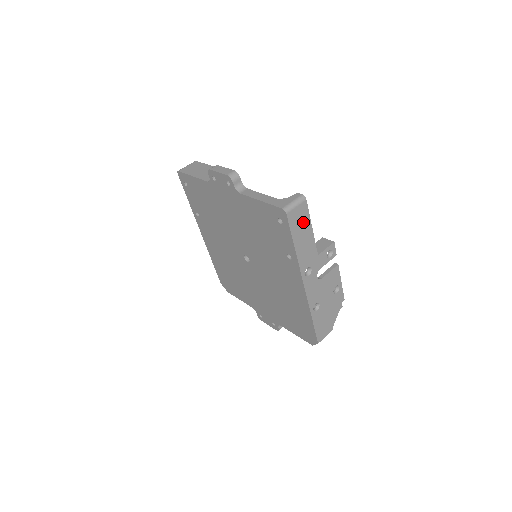
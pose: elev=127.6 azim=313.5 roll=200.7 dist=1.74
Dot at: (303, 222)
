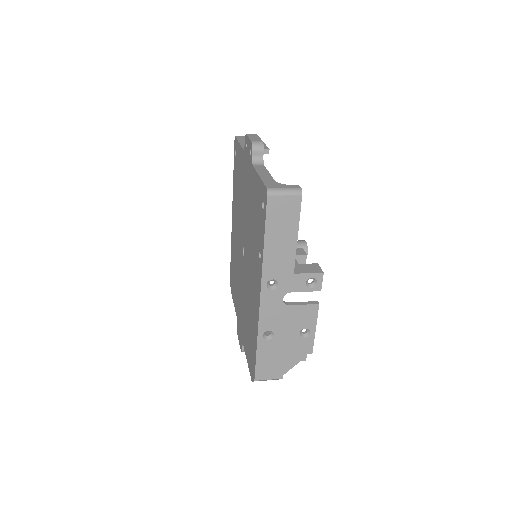
Dot at: (287, 220)
